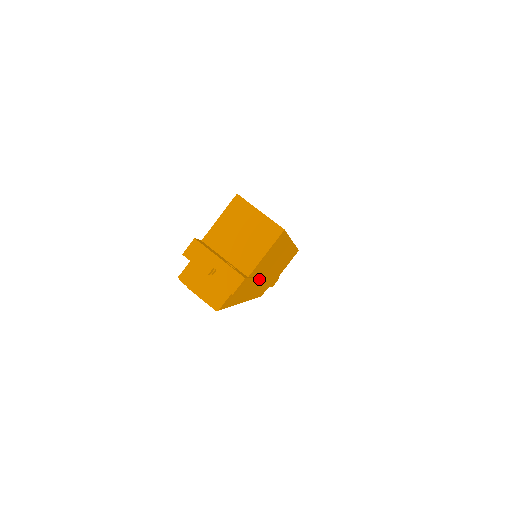
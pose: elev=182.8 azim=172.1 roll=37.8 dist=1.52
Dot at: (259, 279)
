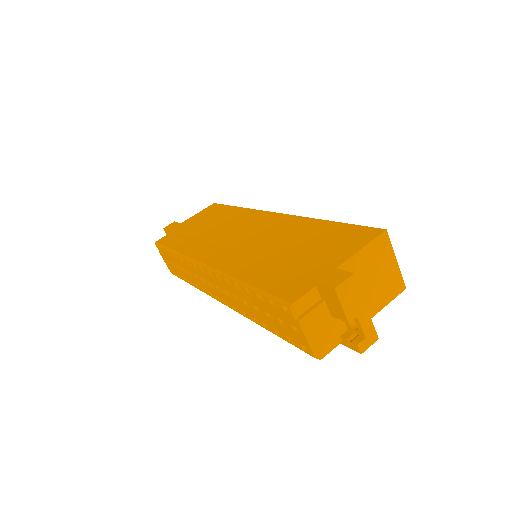
Dot at: occluded
